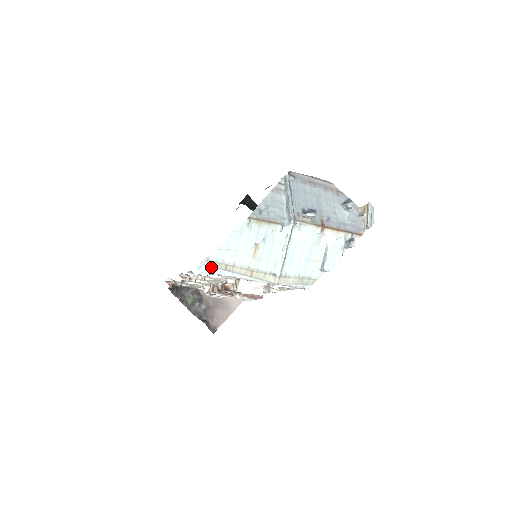
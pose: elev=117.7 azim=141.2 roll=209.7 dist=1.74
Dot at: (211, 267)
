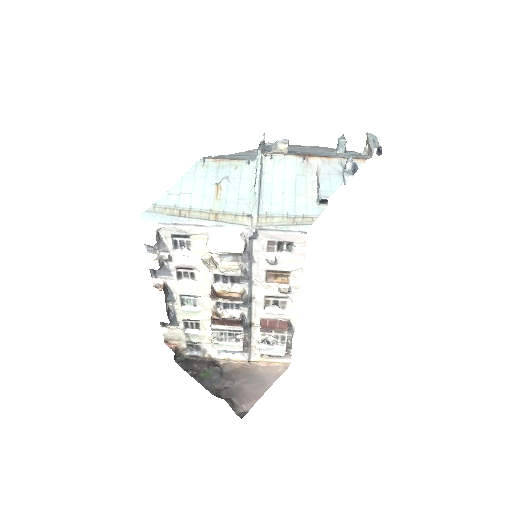
Dot at: (160, 215)
